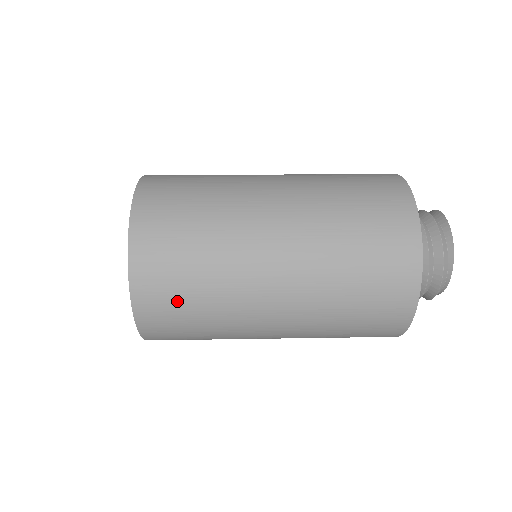
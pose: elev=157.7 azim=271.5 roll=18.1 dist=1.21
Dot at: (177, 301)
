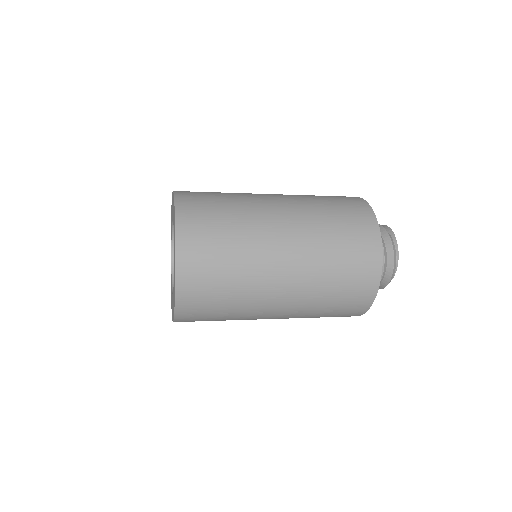
Dot at: (211, 229)
